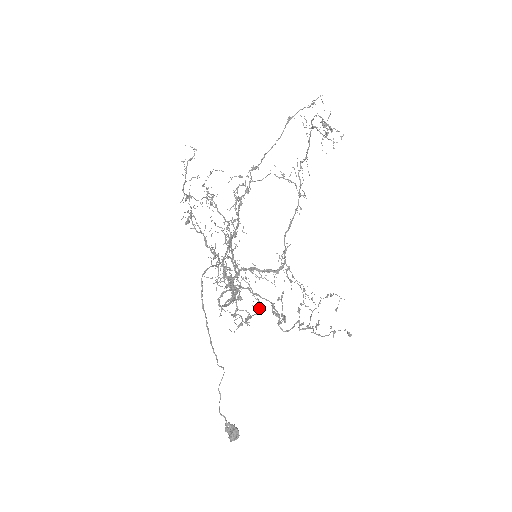
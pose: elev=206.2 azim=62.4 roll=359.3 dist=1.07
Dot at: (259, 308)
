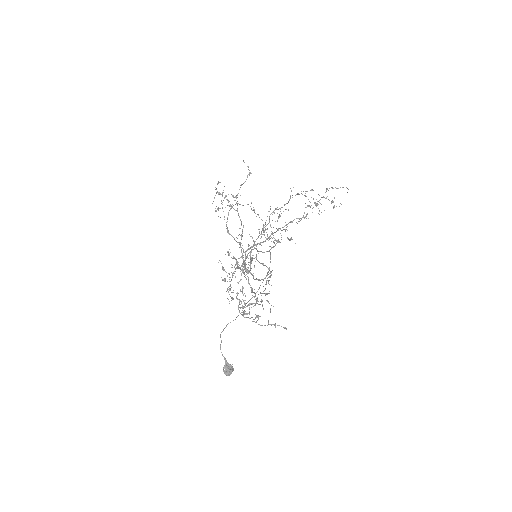
Dot at: occluded
